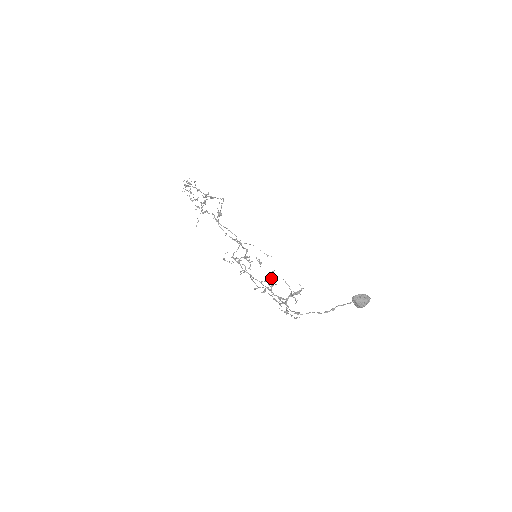
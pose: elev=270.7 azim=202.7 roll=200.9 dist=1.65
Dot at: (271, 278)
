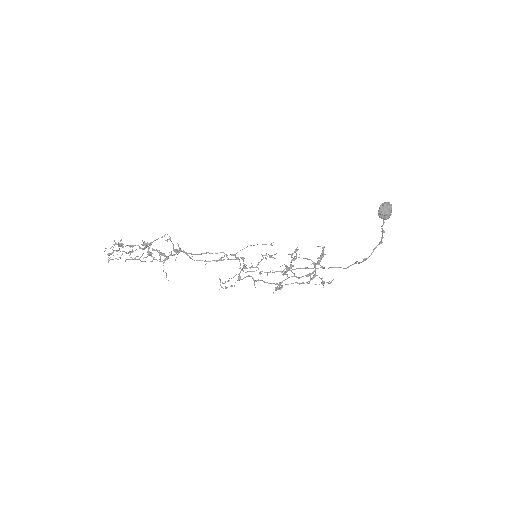
Dot at: (294, 260)
